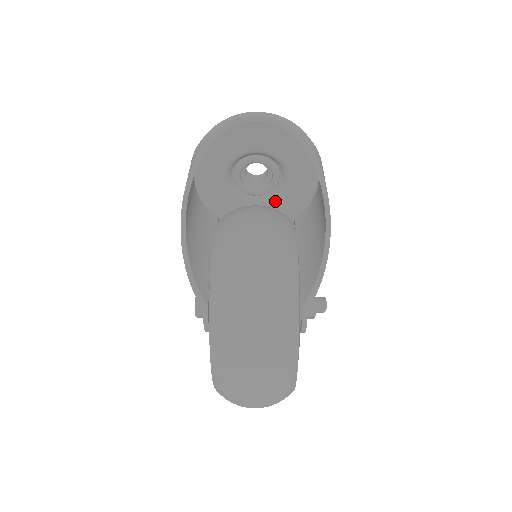
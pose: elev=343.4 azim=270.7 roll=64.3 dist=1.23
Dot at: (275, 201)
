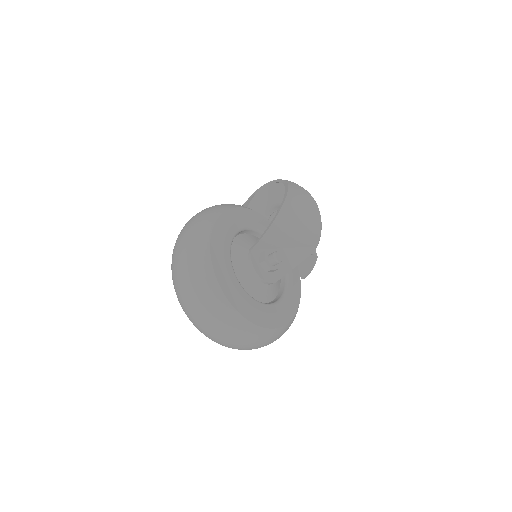
Dot at: occluded
